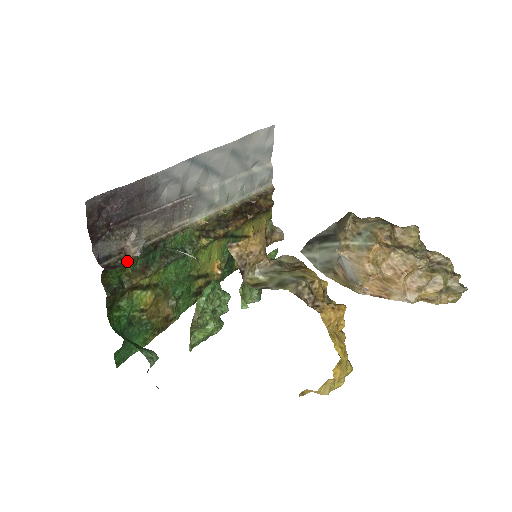
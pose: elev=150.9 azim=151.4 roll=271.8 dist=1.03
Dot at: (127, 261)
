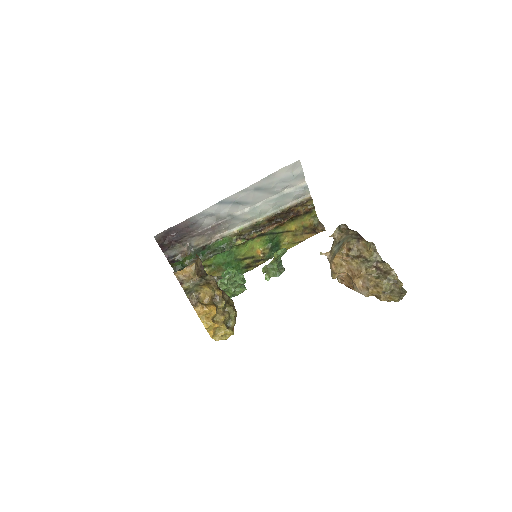
Dot at: (185, 257)
